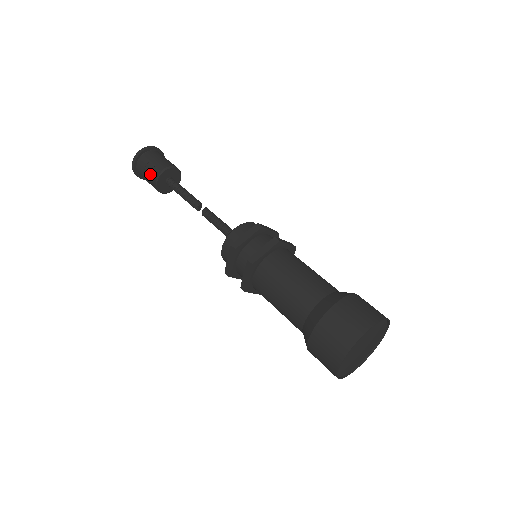
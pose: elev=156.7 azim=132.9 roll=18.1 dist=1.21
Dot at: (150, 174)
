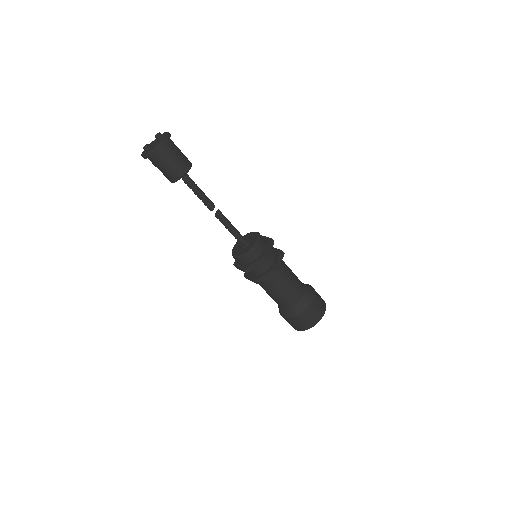
Dot at: (165, 175)
